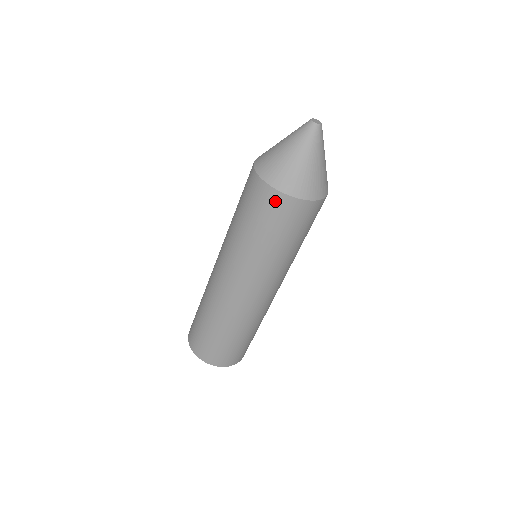
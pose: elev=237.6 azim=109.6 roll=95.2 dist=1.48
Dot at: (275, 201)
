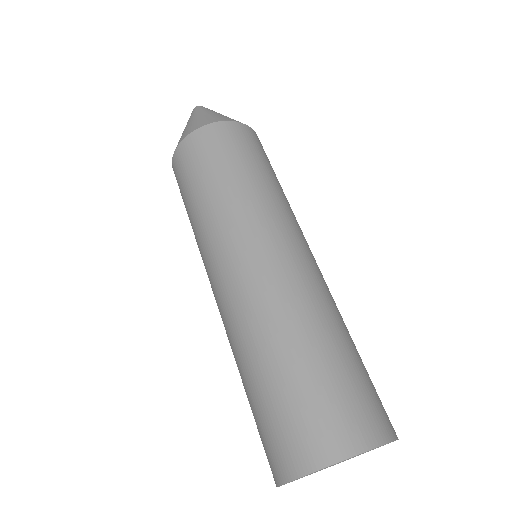
Dot at: (200, 139)
